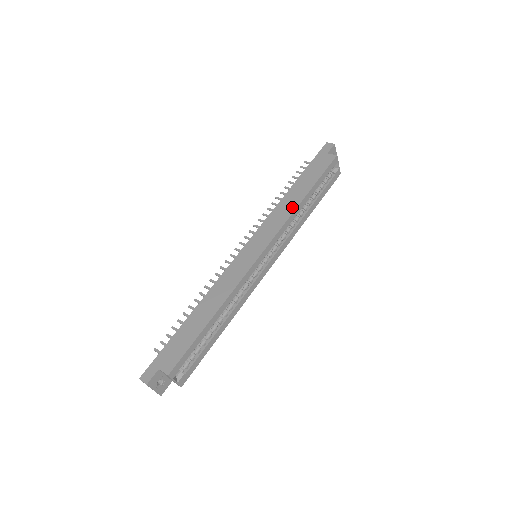
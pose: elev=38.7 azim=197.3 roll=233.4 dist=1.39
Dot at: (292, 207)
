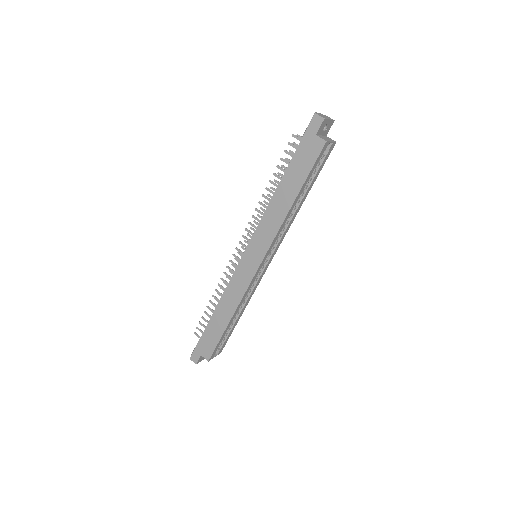
Dot at: (281, 215)
